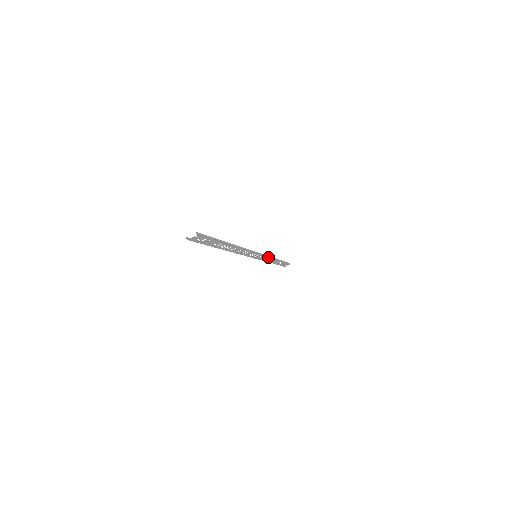
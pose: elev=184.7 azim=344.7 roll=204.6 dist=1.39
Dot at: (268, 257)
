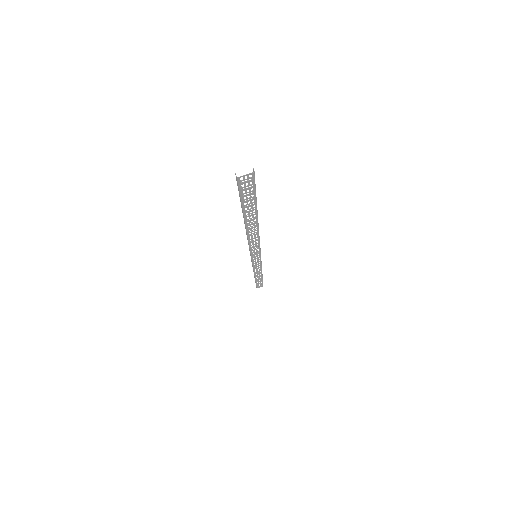
Dot at: (261, 264)
